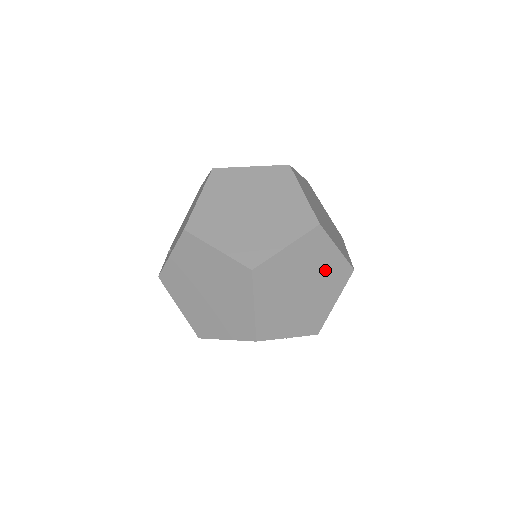
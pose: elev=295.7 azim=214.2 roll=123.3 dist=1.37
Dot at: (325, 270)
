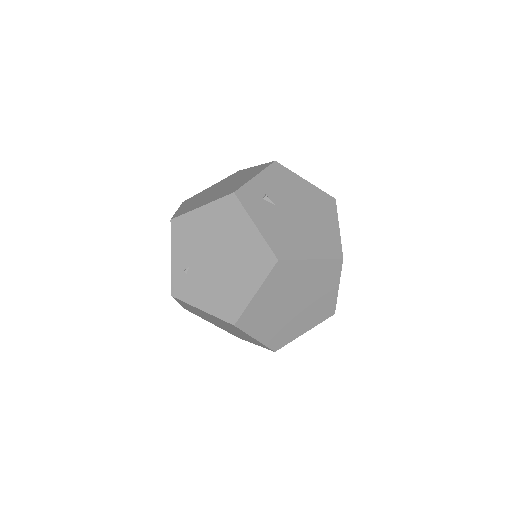
Dot at: occluded
